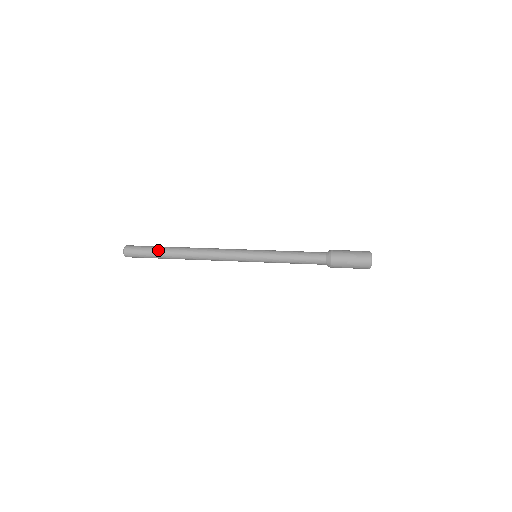
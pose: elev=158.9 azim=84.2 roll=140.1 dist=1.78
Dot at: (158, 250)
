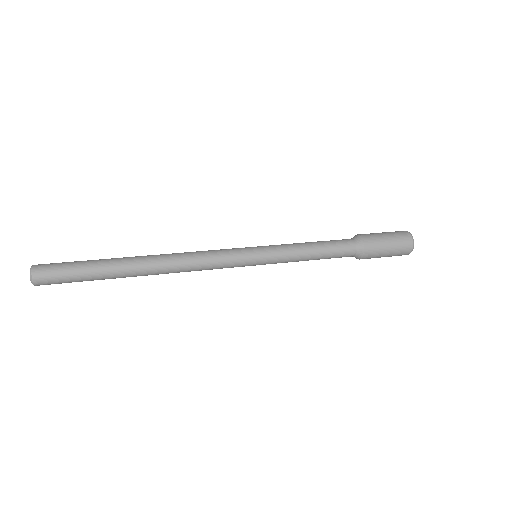
Dot at: (97, 260)
